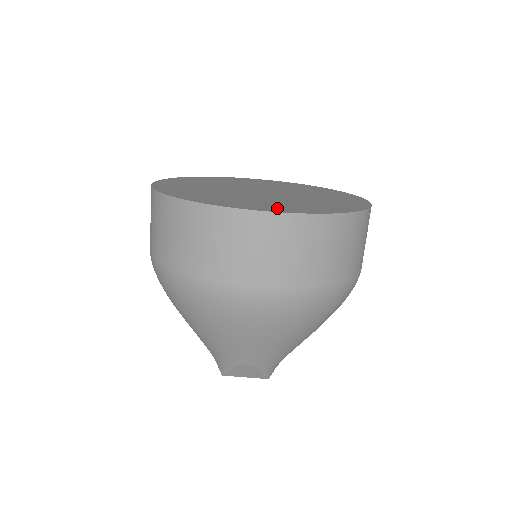
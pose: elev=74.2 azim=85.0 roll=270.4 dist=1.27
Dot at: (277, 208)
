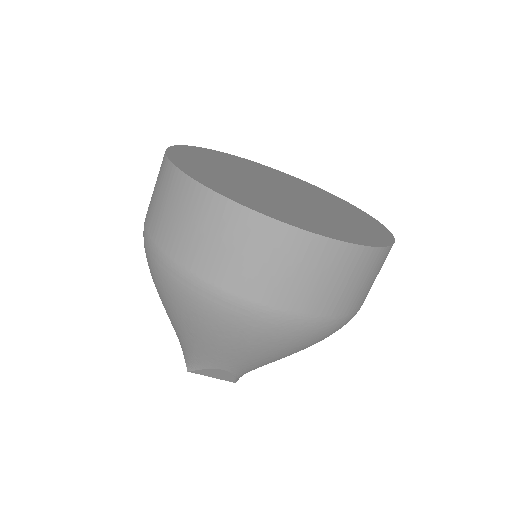
Dot at: (316, 227)
